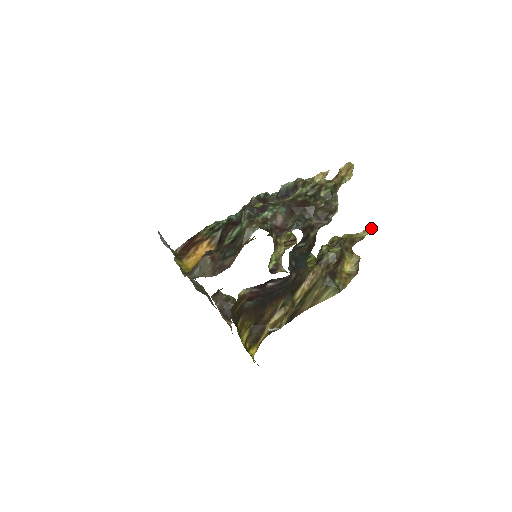
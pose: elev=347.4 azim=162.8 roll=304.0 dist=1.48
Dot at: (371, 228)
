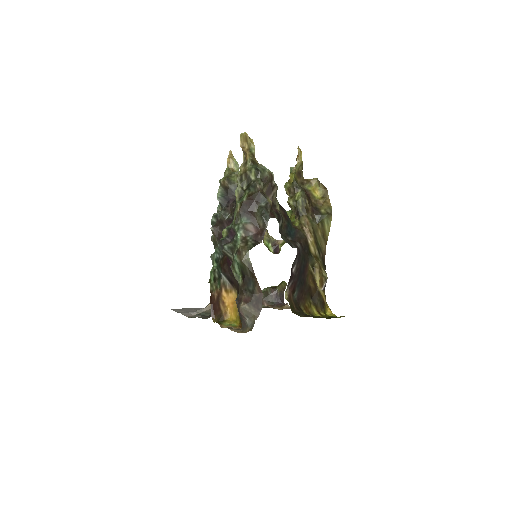
Dot at: (299, 151)
